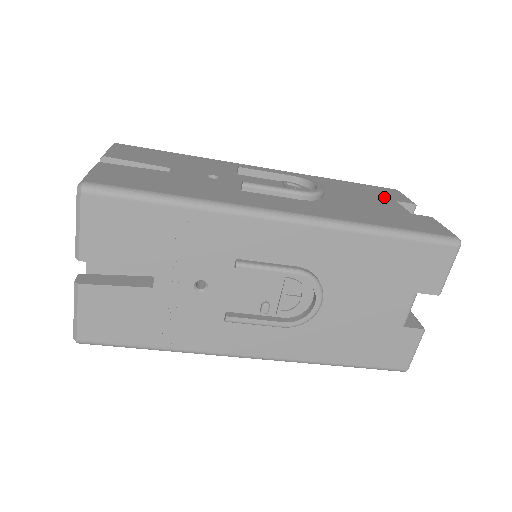
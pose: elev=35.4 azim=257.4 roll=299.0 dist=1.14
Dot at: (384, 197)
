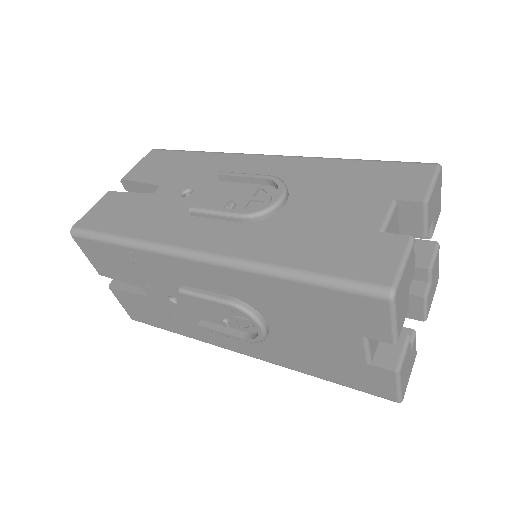
Dot at: (381, 193)
